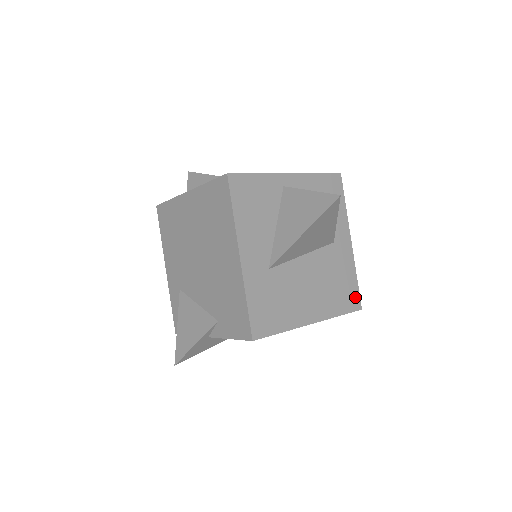
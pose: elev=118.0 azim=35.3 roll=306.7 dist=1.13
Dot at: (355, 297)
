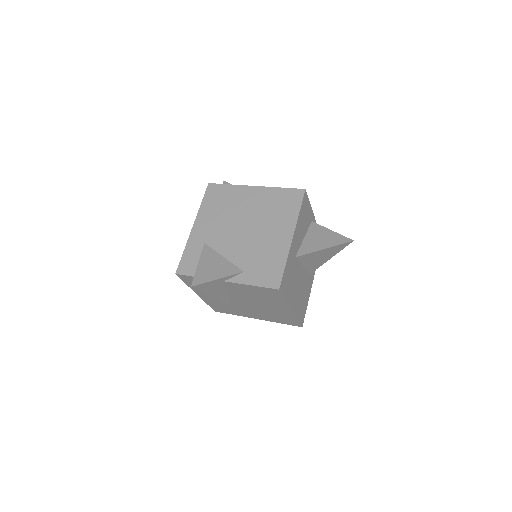
Dot at: (303, 316)
